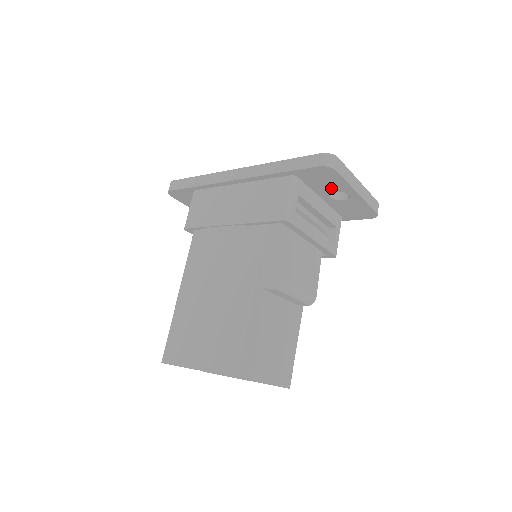
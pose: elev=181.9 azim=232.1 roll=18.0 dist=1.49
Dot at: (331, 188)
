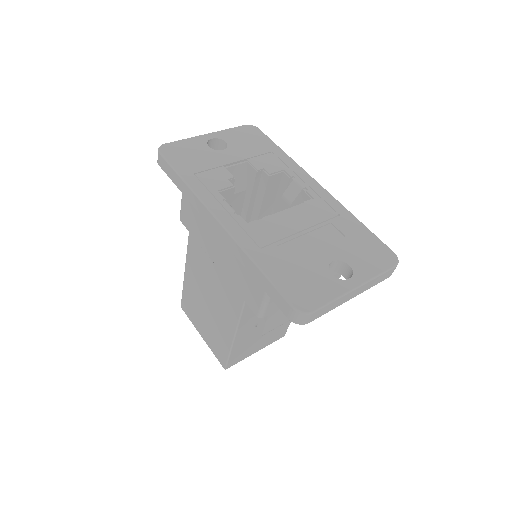
Dot at: occluded
